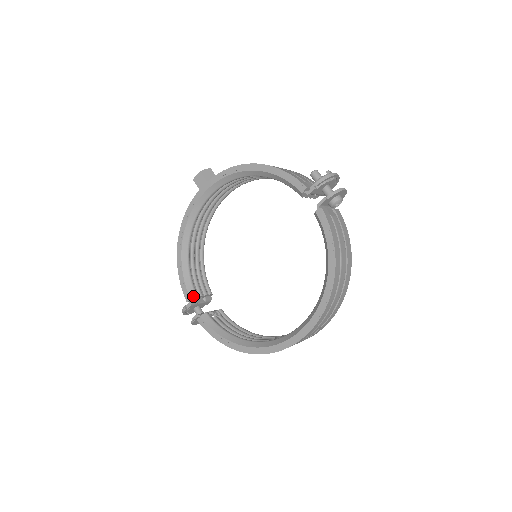
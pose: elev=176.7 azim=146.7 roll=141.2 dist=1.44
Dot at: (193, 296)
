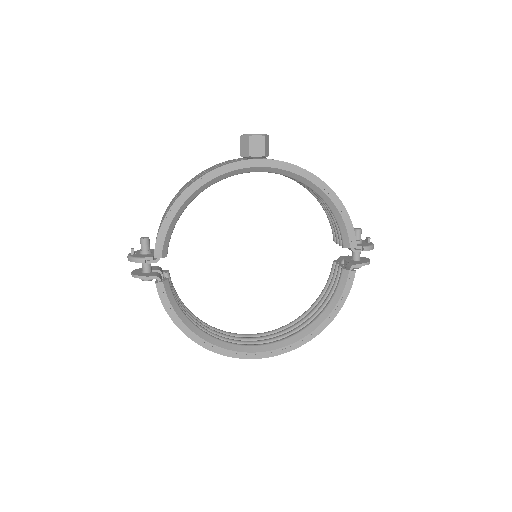
Dot at: (165, 255)
